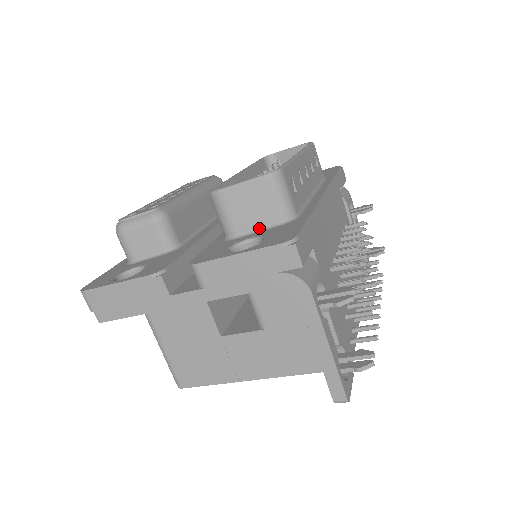
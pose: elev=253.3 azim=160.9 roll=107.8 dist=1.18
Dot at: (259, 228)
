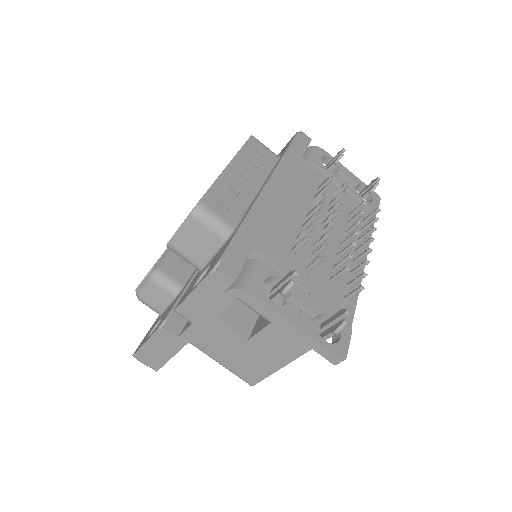
Dot at: (213, 254)
